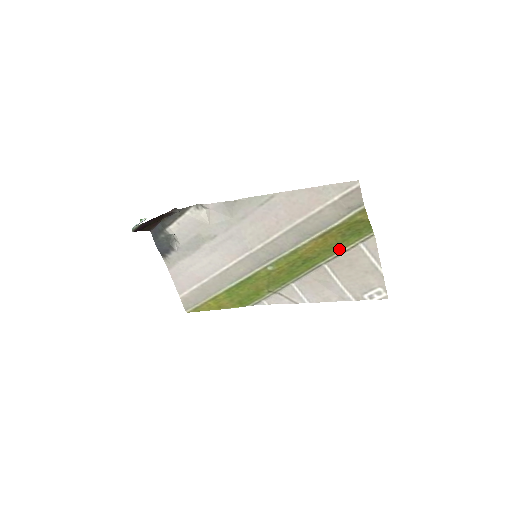
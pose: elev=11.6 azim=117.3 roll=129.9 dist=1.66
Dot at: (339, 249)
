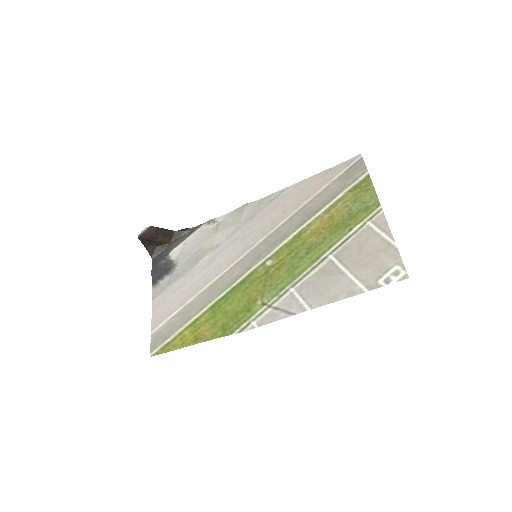
Dot at: (346, 231)
